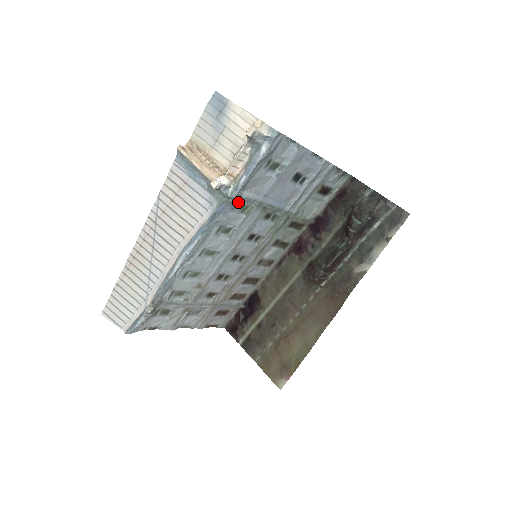
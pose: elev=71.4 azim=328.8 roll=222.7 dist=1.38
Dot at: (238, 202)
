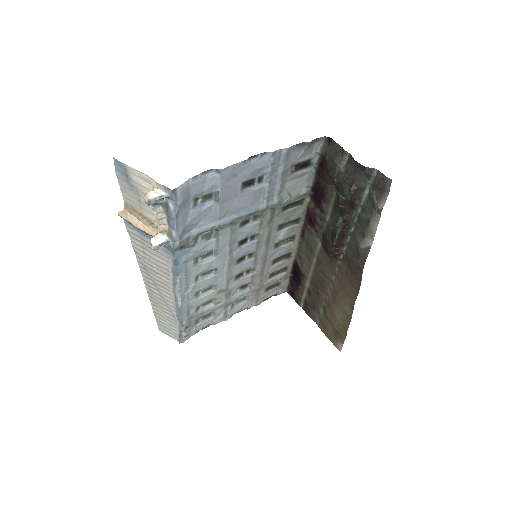
Dot at: (194, 239)
